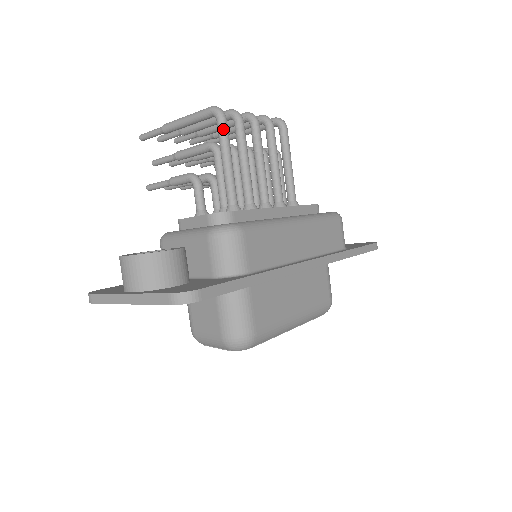
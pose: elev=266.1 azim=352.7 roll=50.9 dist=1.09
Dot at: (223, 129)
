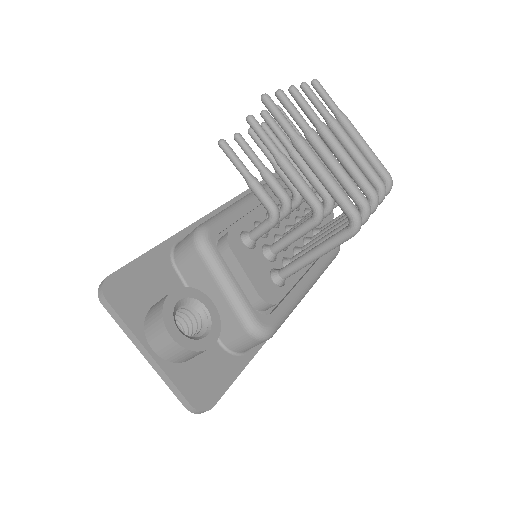
Dot at: (343, 242)
